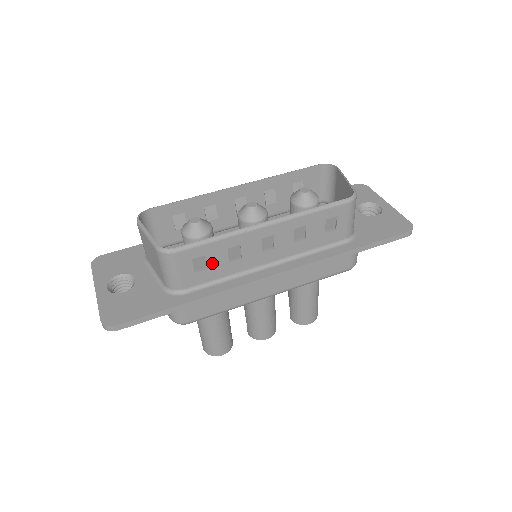
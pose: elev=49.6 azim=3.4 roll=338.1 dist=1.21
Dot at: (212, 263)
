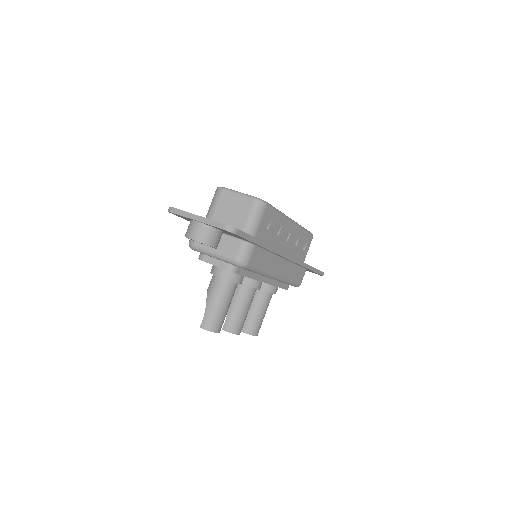
Dot at: (271, 227)
